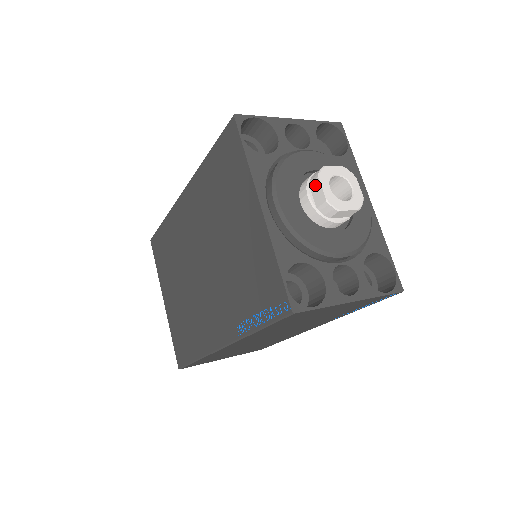
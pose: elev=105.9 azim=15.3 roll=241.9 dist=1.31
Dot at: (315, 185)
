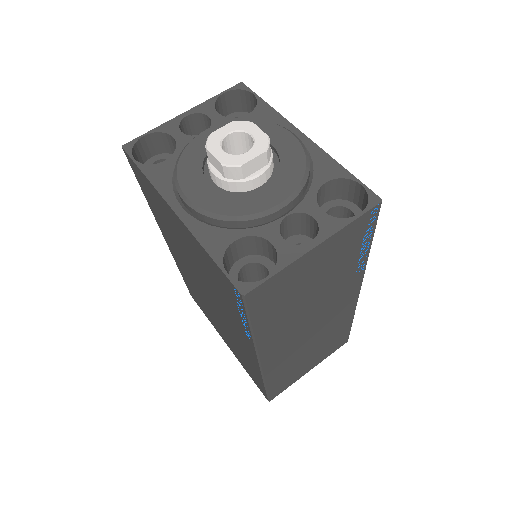
Dot at: (210, 158)
